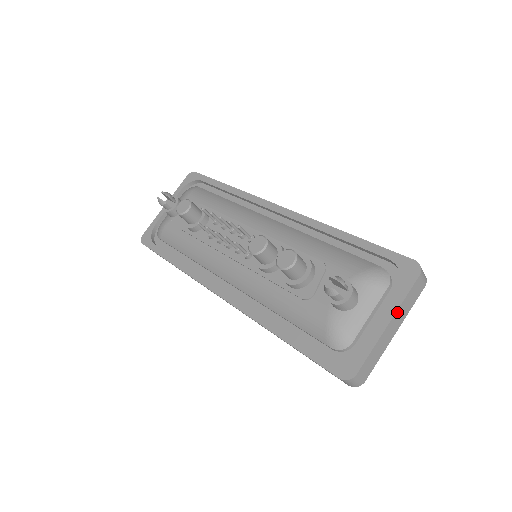
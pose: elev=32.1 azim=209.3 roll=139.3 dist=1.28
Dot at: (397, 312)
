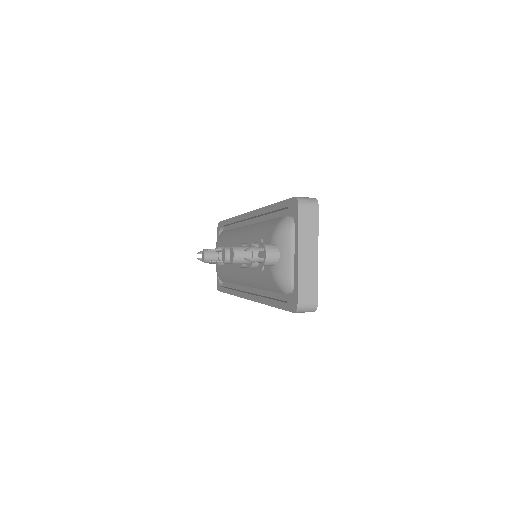
Dot at: (300, 242)
